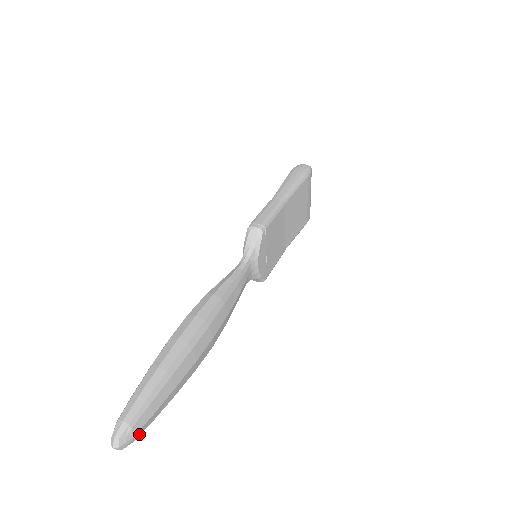
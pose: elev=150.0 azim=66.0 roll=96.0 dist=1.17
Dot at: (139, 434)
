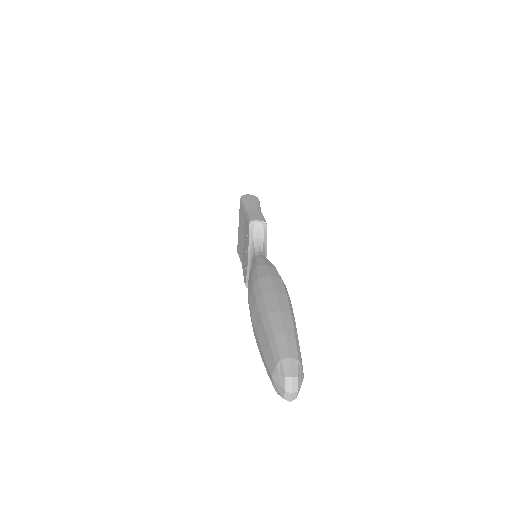
Dot at: occluded
